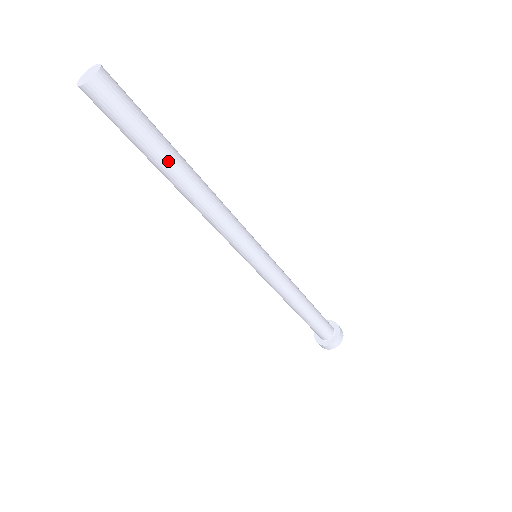
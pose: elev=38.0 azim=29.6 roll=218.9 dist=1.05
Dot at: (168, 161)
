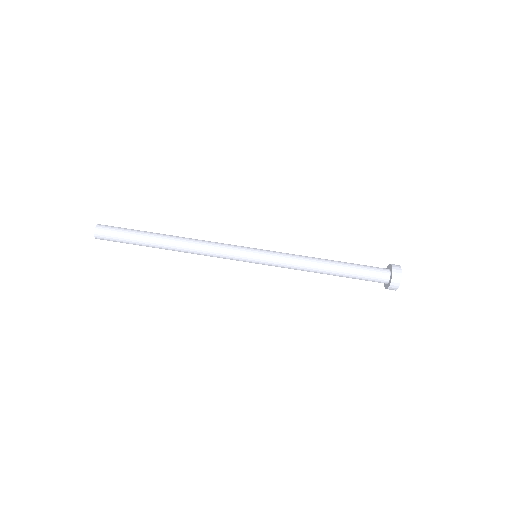
Dot at: (153, 233)
